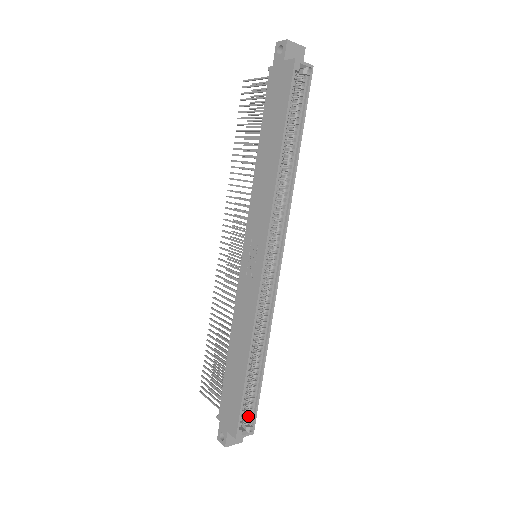
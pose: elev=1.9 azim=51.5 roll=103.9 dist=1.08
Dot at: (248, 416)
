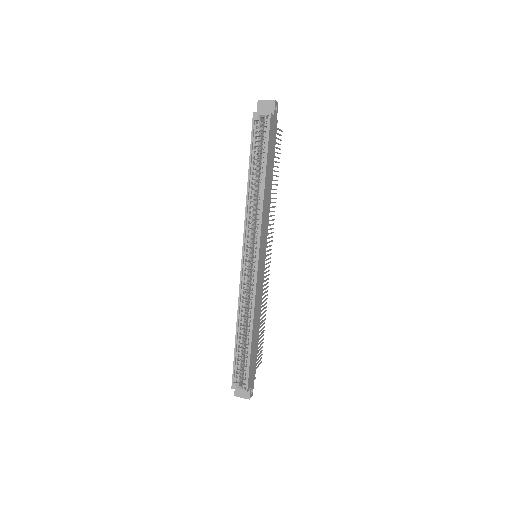
Dot at: (243, 376)
